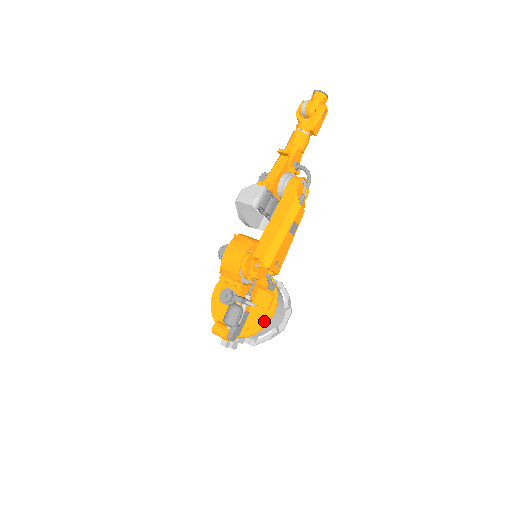
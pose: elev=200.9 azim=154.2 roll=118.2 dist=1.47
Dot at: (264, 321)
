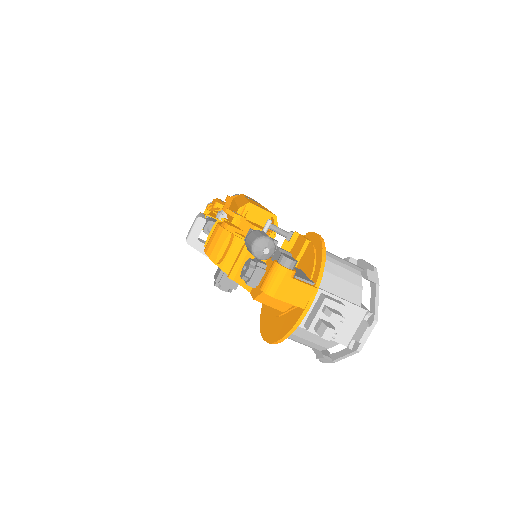
Dot at: (317, 245)
